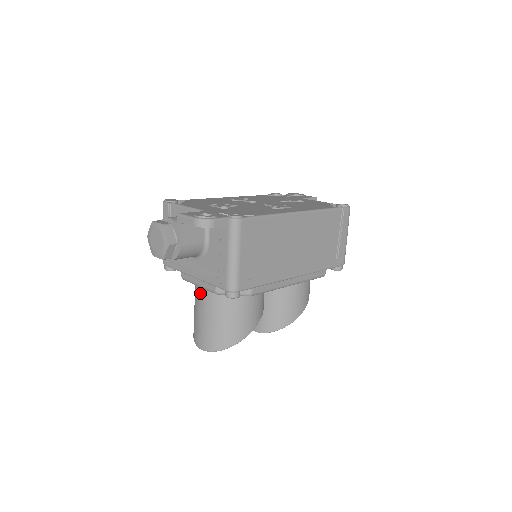
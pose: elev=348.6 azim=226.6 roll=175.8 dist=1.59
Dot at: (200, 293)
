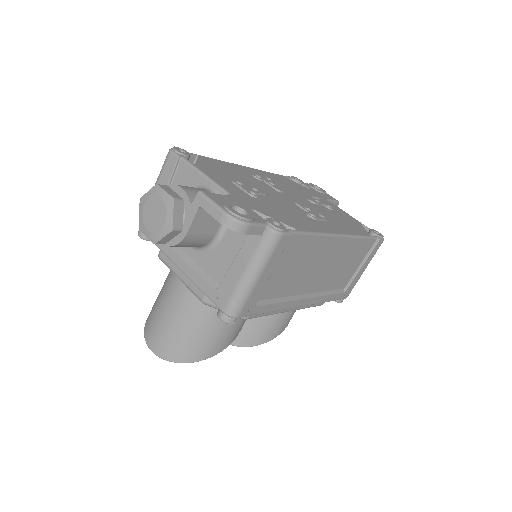
Dot at: (177, 286)
